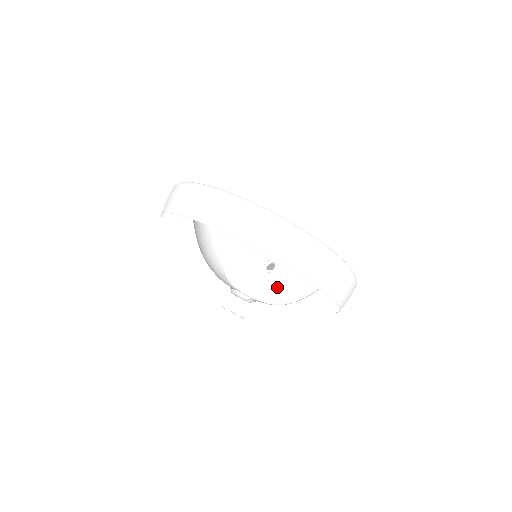
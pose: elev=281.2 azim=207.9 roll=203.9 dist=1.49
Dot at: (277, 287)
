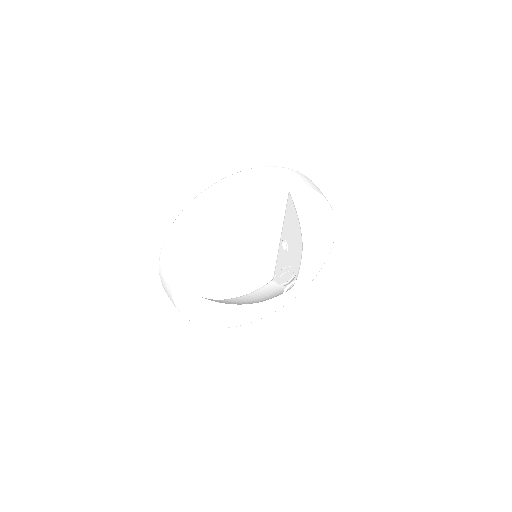
Dot at: (294, 243)
